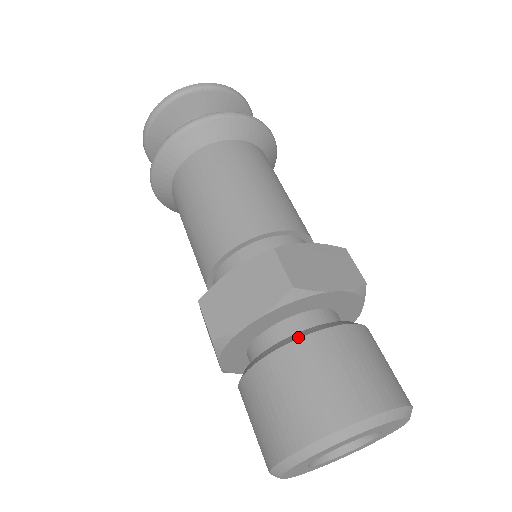
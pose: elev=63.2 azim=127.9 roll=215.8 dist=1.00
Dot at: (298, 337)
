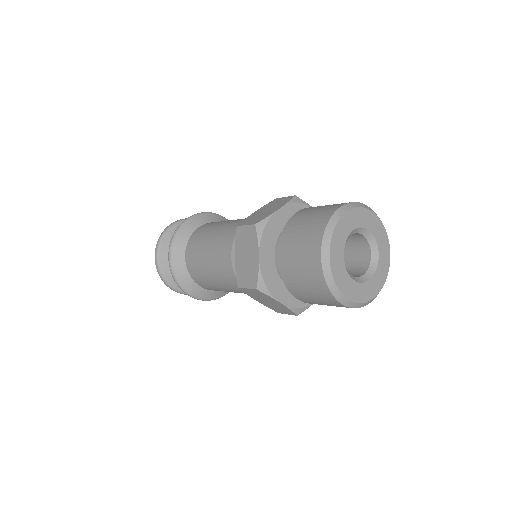
Dot at: (280, 238)
